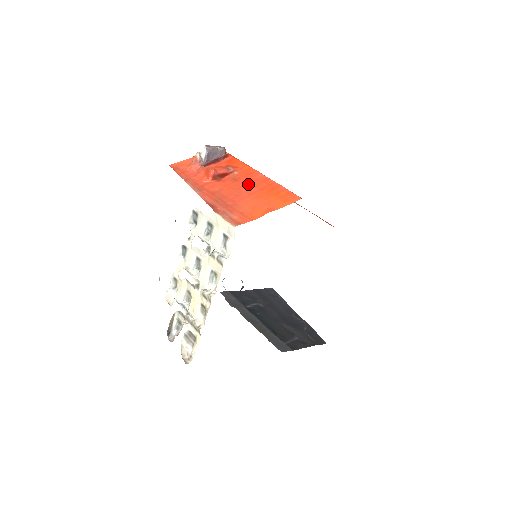
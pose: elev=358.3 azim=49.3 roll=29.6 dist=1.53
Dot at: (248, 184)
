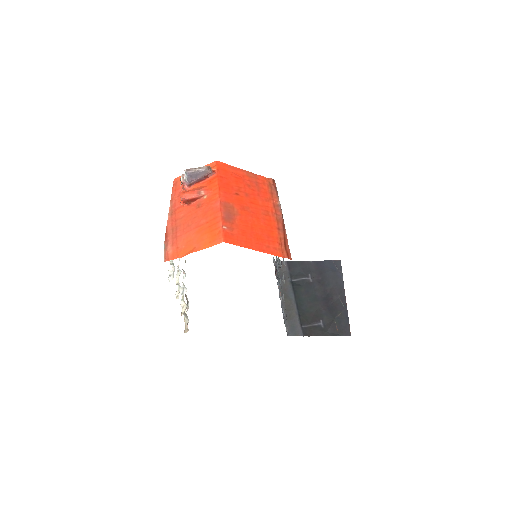
Dot at: (203, 214)
